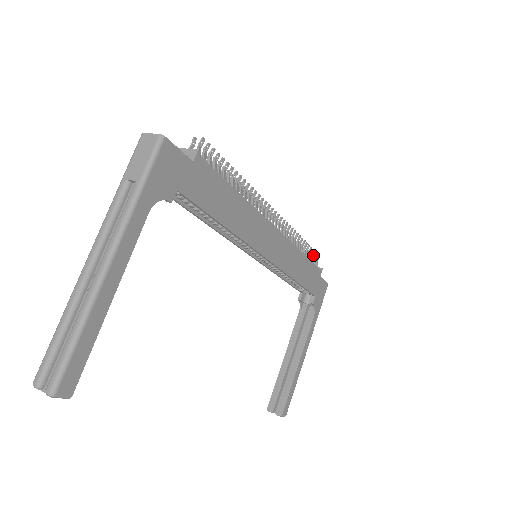
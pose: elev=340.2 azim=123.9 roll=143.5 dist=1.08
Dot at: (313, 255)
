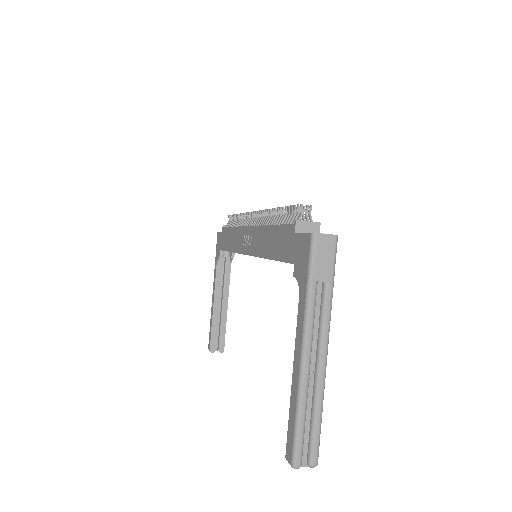
Dot at: occluded
